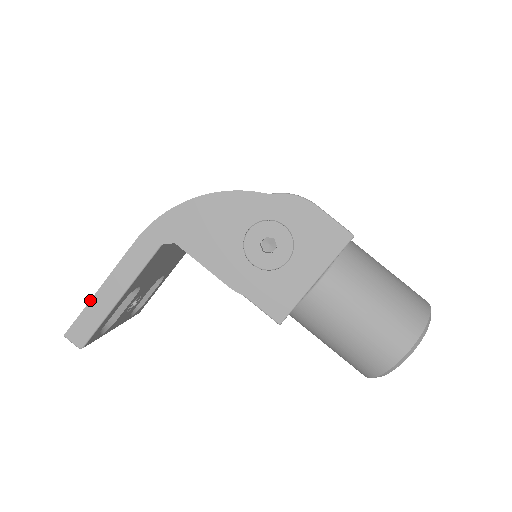
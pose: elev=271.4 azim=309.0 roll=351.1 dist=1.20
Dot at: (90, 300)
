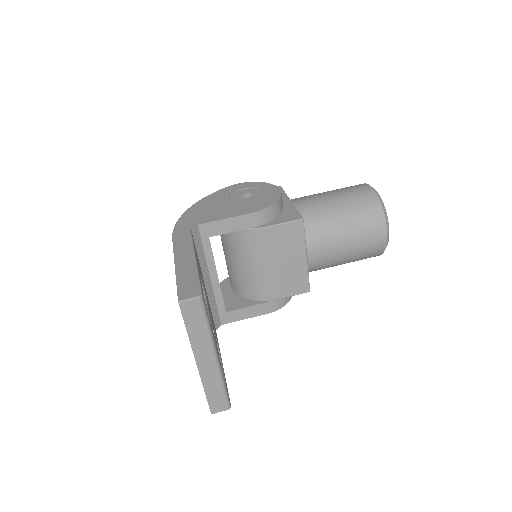
Dot at: (175, 274)
